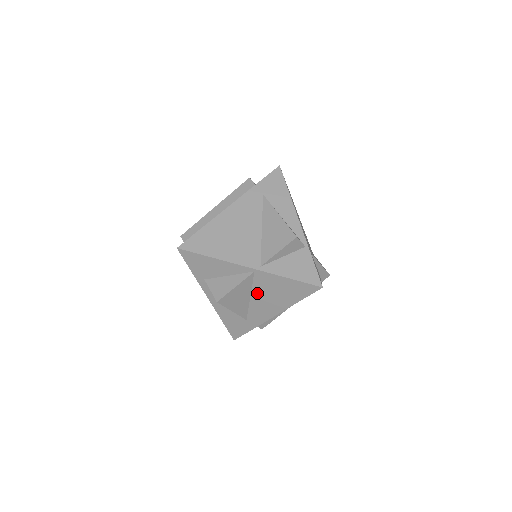
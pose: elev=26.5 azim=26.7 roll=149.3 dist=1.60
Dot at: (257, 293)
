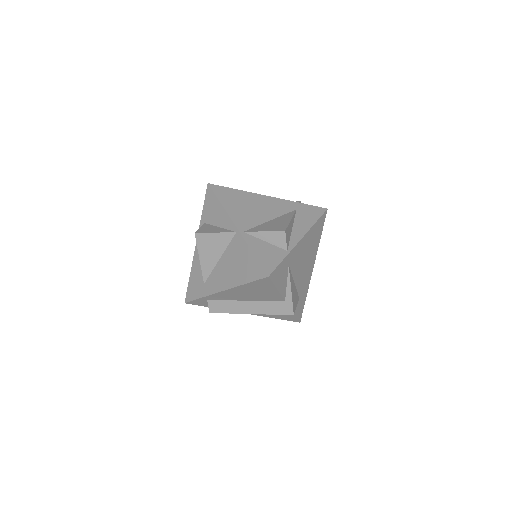
Dot at: (226, 257)
